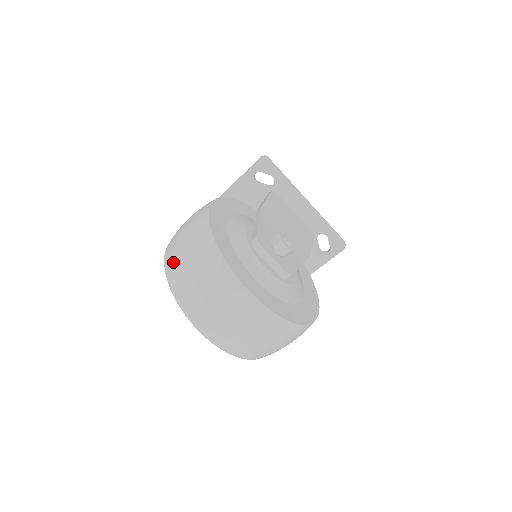
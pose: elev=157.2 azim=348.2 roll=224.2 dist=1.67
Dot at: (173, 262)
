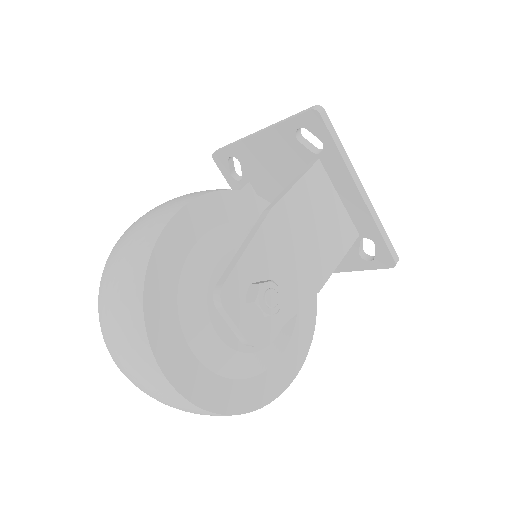
Dot at: (105, 282)
